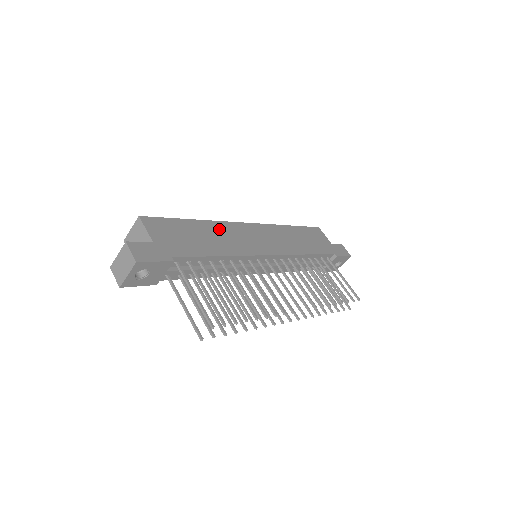
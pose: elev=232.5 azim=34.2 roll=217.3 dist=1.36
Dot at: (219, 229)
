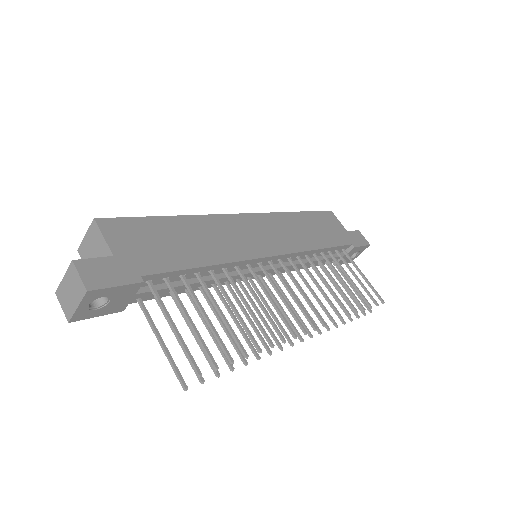
Dot at: (207, 226)
